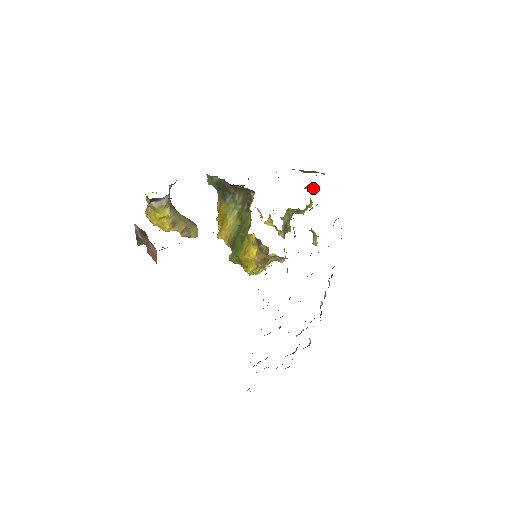
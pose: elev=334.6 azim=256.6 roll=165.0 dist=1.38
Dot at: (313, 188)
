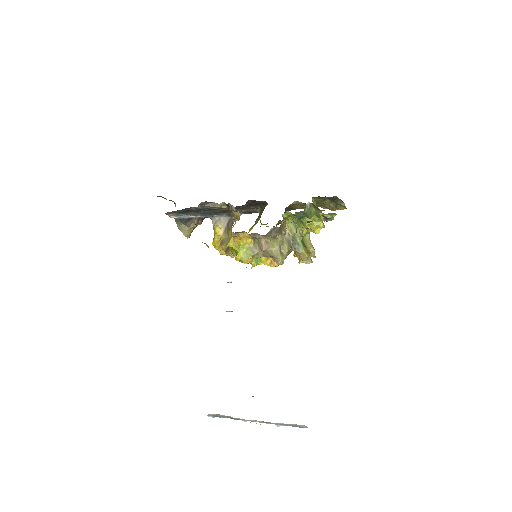
Dot at: (330, 215)
